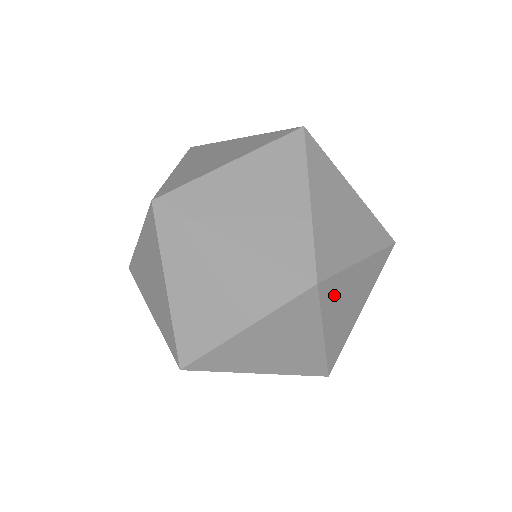
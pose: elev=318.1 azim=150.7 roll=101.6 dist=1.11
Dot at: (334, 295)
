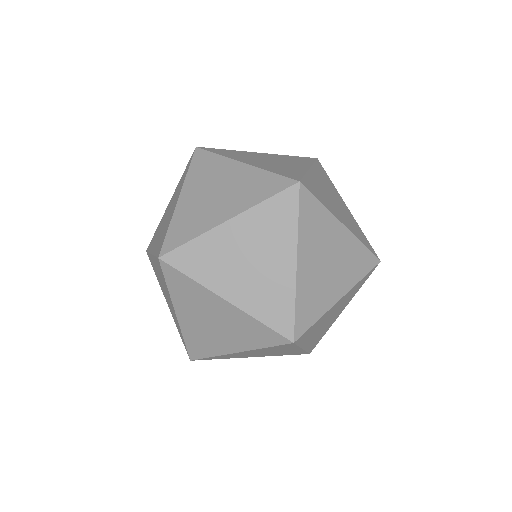
Dot at: (312, 331)
